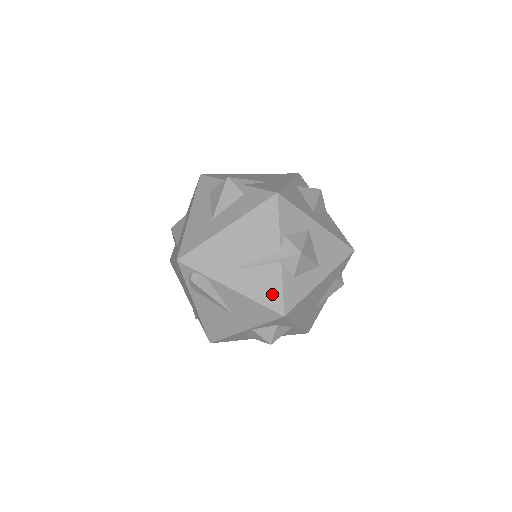
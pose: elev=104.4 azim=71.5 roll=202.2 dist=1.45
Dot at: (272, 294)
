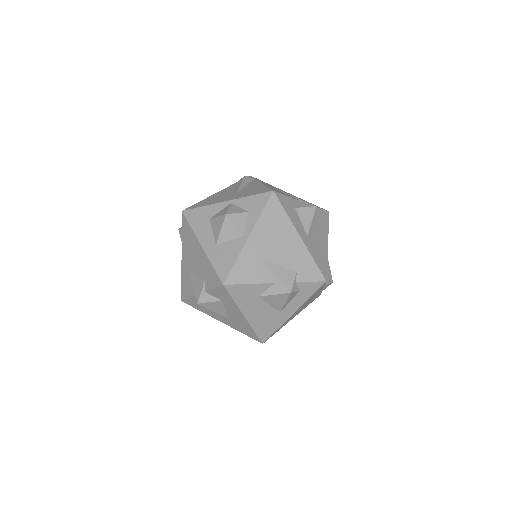
Dot at: (279, 192)
